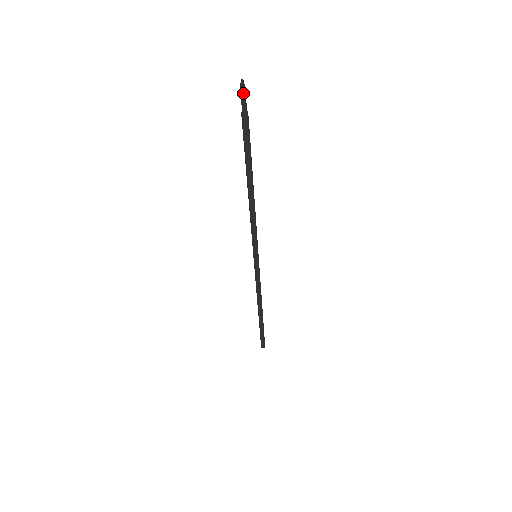
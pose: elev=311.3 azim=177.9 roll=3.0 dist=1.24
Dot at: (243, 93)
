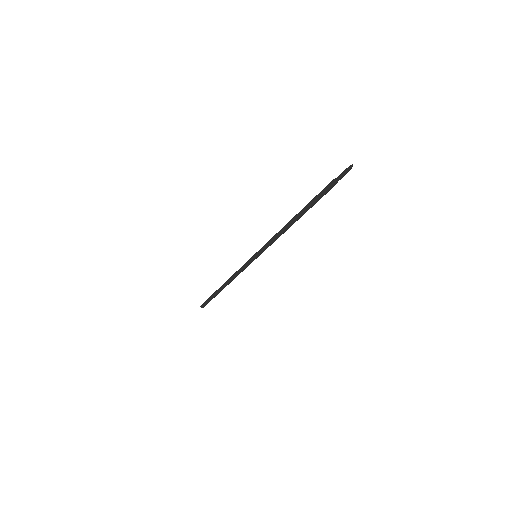
Dot at: (345, 171)
